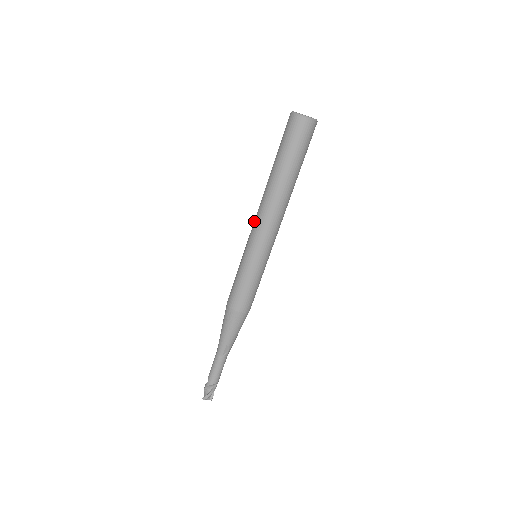
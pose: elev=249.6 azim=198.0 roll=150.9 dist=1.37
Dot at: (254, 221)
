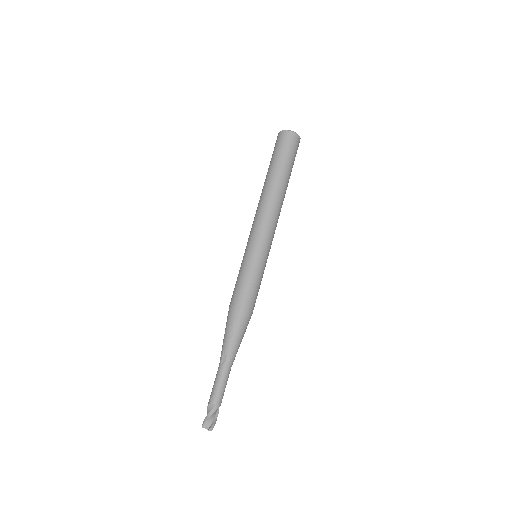
Dot at: occluded
